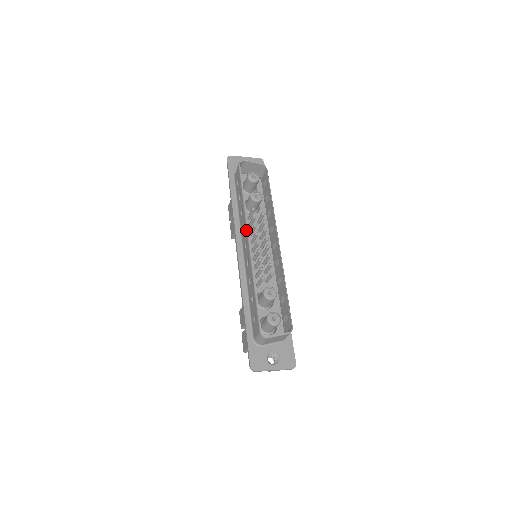
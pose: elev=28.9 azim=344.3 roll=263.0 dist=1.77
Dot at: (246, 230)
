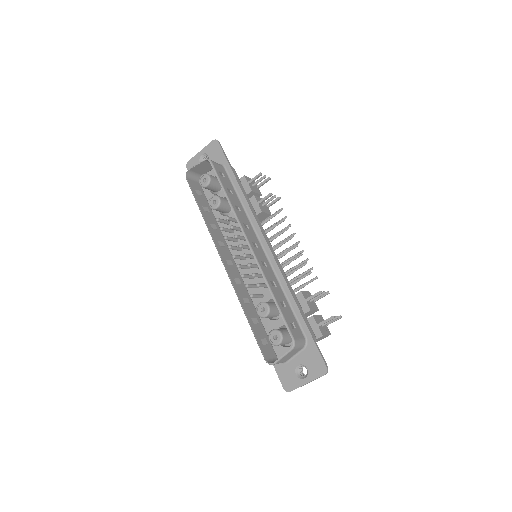
Dot at: (218, 251)
